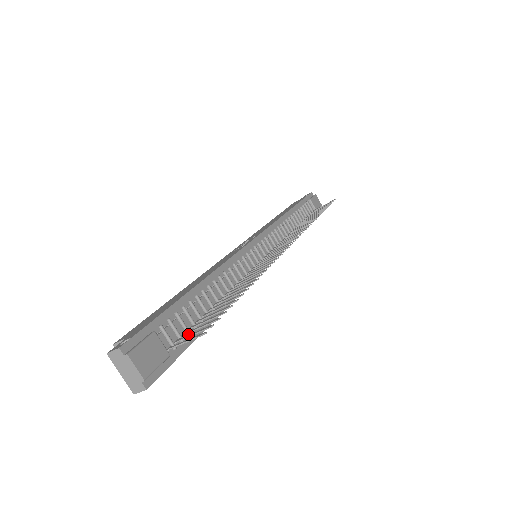
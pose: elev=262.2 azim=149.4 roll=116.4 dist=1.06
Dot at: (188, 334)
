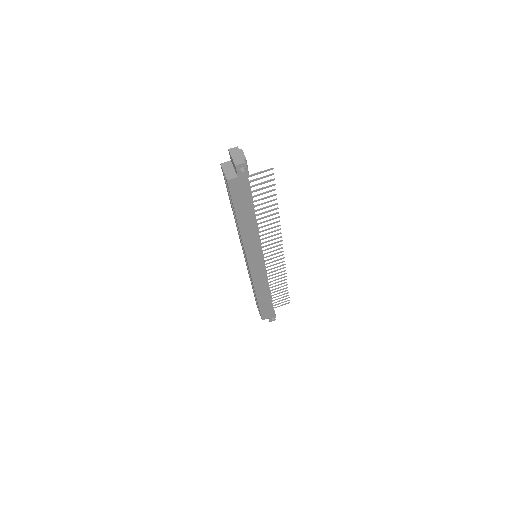
Dot at: occluded
